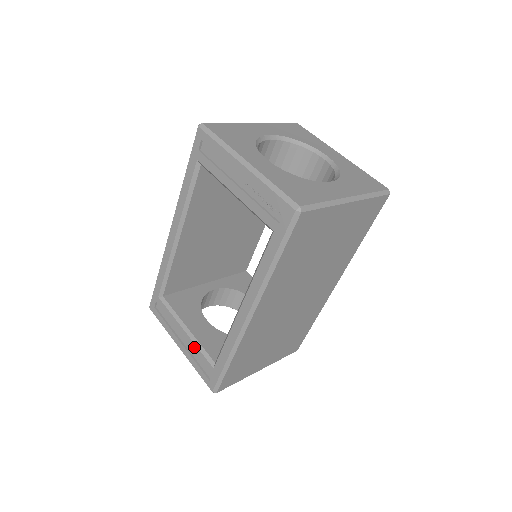
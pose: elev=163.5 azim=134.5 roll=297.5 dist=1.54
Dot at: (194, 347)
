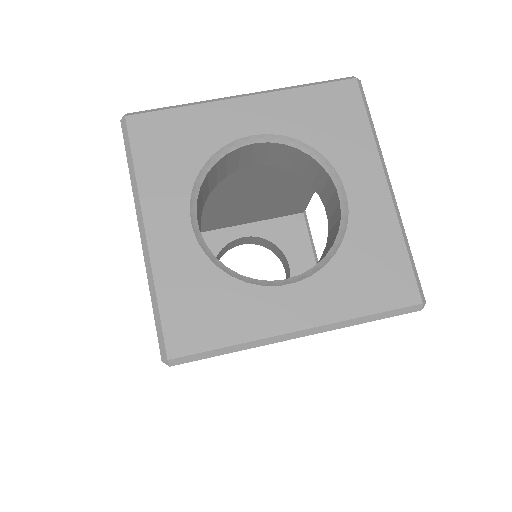
Dot at: occluded
